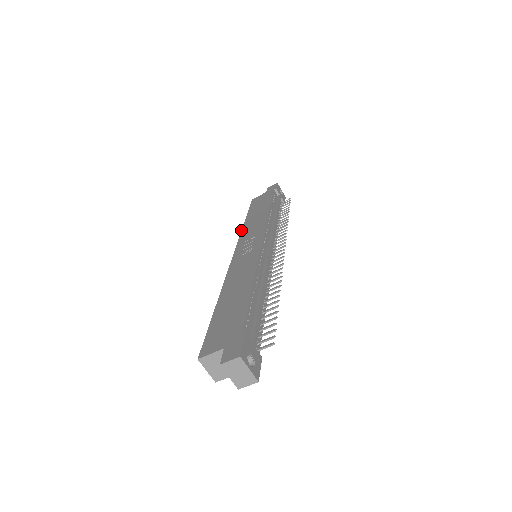
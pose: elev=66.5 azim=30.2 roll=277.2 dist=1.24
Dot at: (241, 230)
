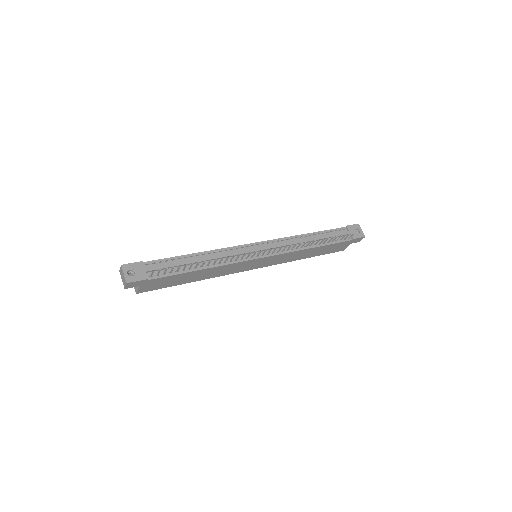
Dot at: occluded
